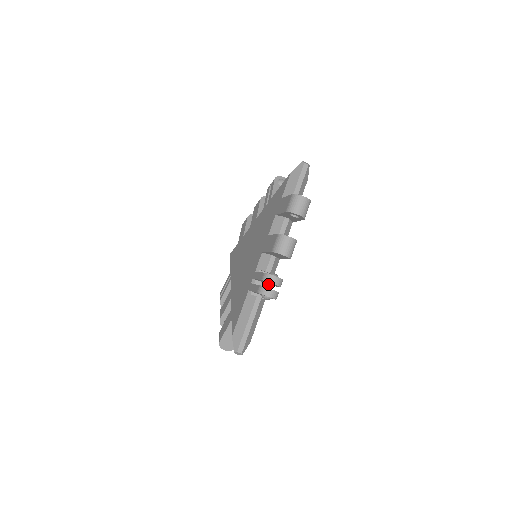
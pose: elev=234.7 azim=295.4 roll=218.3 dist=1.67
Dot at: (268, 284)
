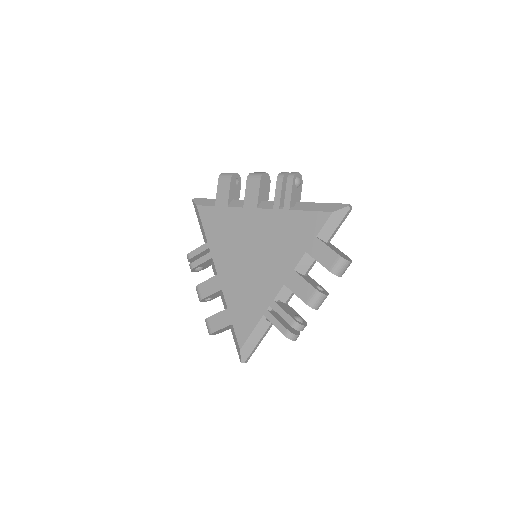
Dot at: occluded
